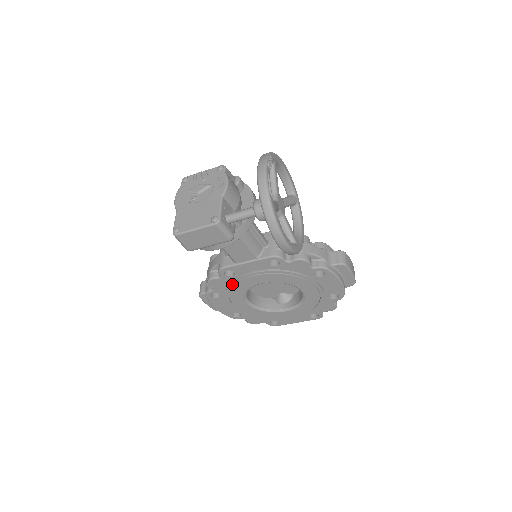
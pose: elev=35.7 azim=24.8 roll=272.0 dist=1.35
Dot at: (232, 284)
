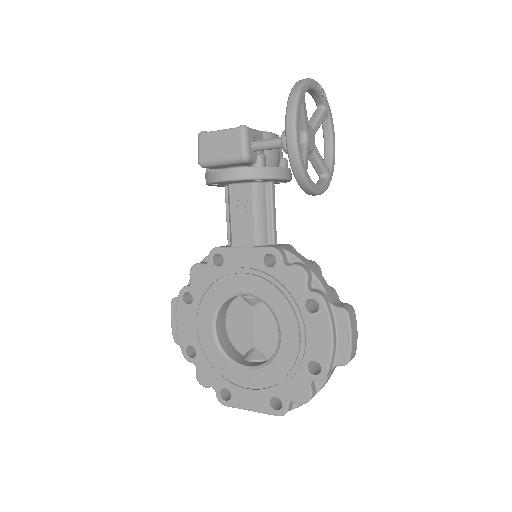
Dot at: (213, 280)
